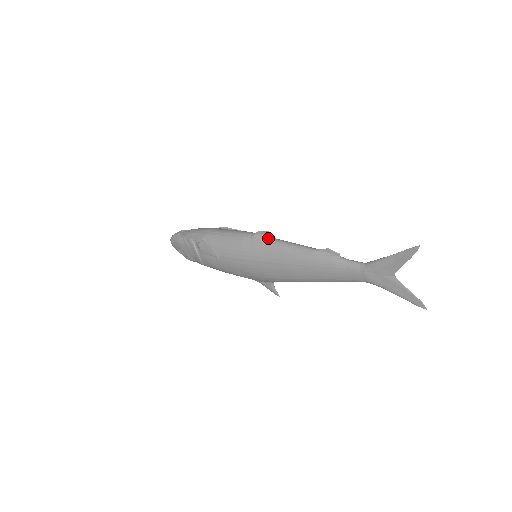
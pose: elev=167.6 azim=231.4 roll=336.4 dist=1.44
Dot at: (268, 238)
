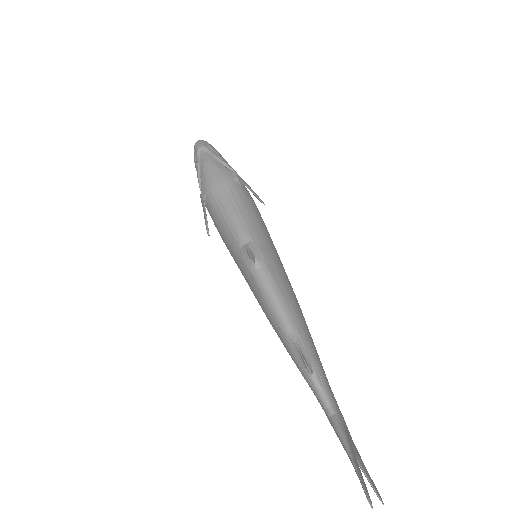
Dot at: (256, 267)
